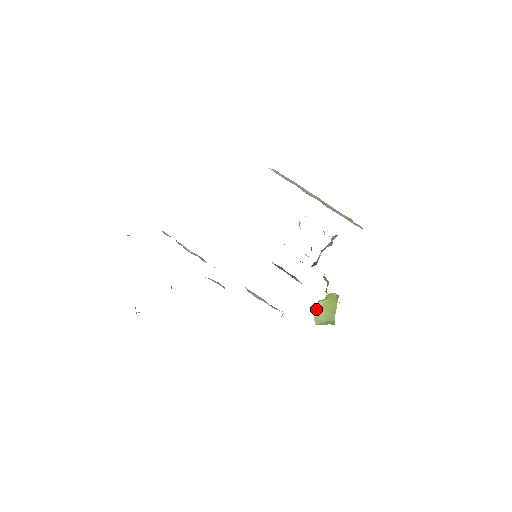
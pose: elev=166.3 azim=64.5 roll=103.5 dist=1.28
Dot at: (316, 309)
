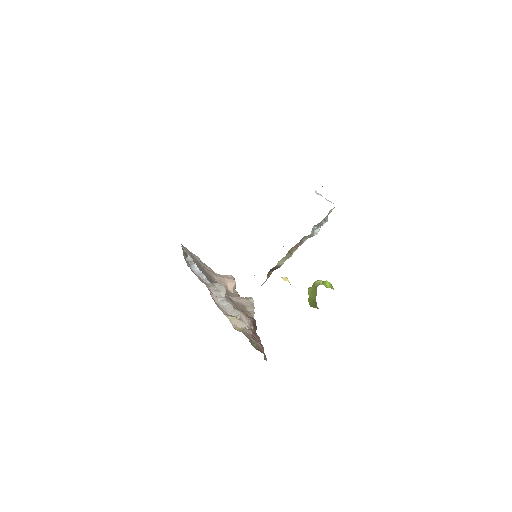
Dot at: (308, 294)
